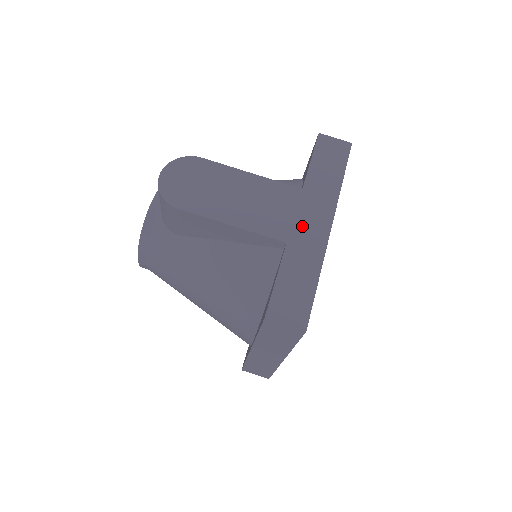
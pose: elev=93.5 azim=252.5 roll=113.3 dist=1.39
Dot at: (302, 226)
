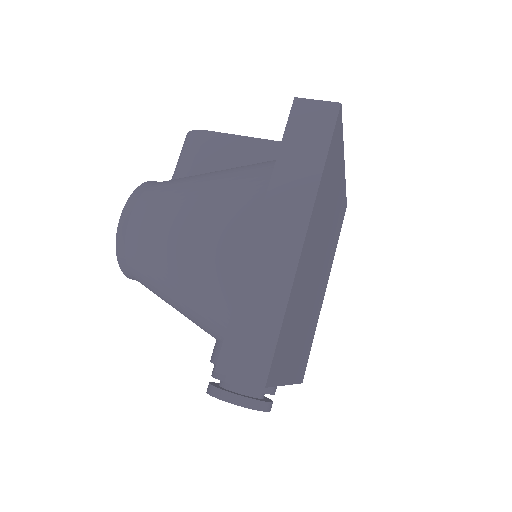
Dot at: occluded
